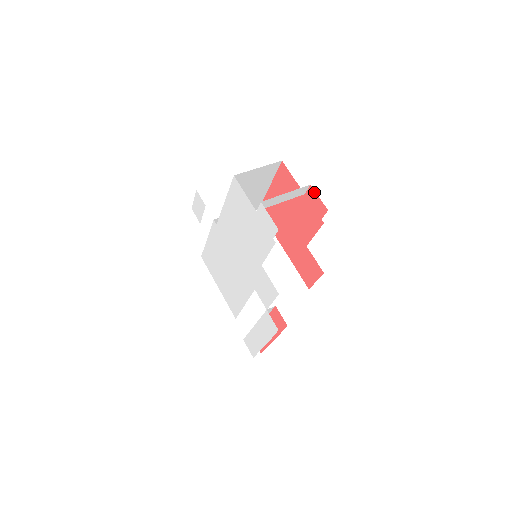
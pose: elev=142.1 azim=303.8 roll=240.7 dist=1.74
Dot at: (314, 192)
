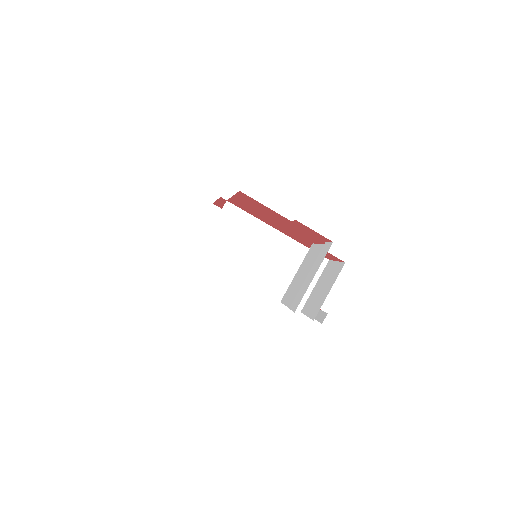
Dot at: (305, 226)
